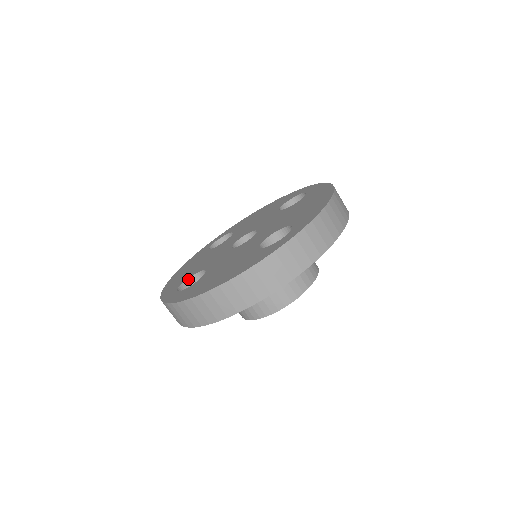
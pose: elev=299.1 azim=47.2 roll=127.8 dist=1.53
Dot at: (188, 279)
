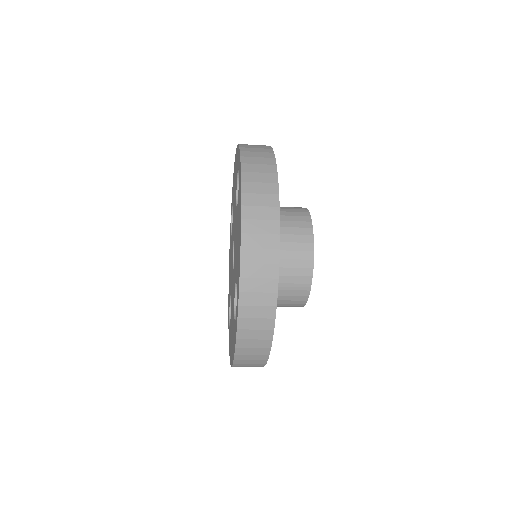
Dot at: (235, 316)
